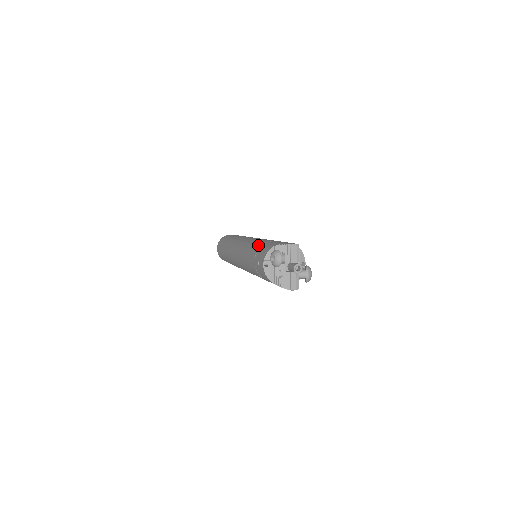
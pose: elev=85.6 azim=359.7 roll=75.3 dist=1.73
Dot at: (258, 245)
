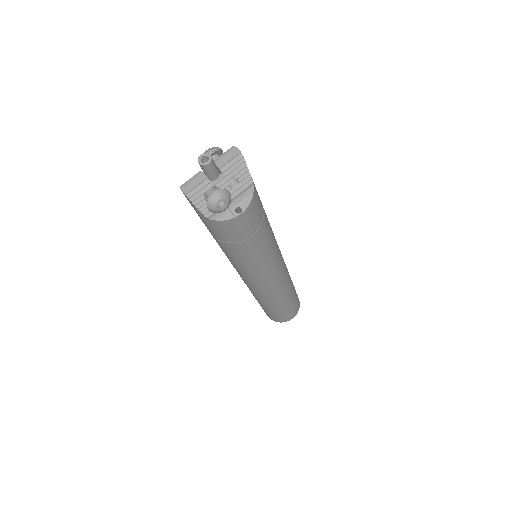
Dot at: occluded
